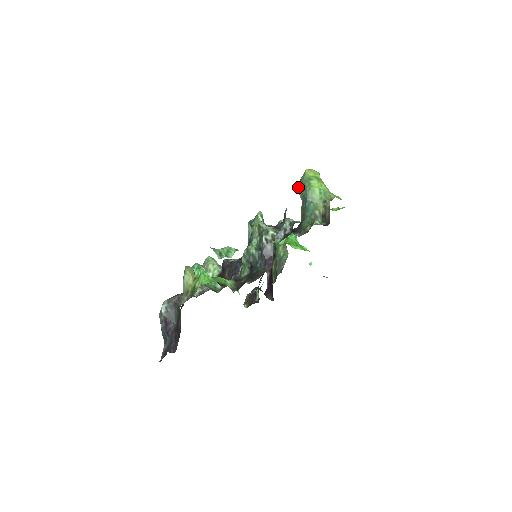
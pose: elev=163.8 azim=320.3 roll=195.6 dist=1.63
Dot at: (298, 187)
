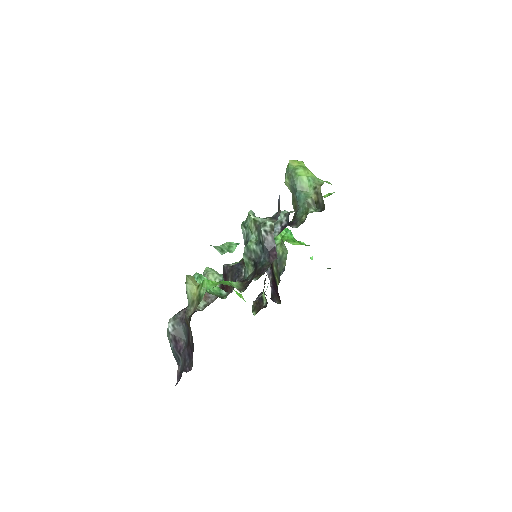
Dot at: (285, 180)
